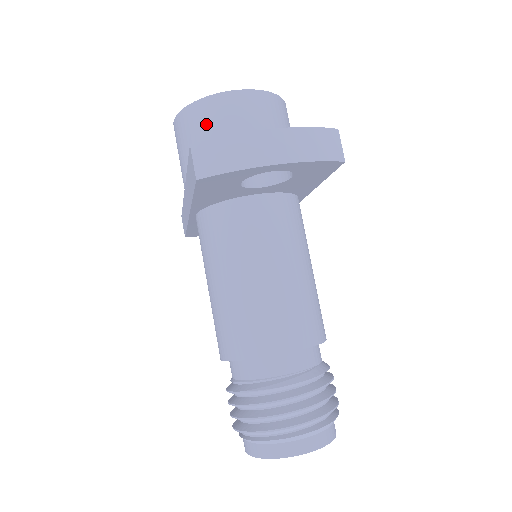
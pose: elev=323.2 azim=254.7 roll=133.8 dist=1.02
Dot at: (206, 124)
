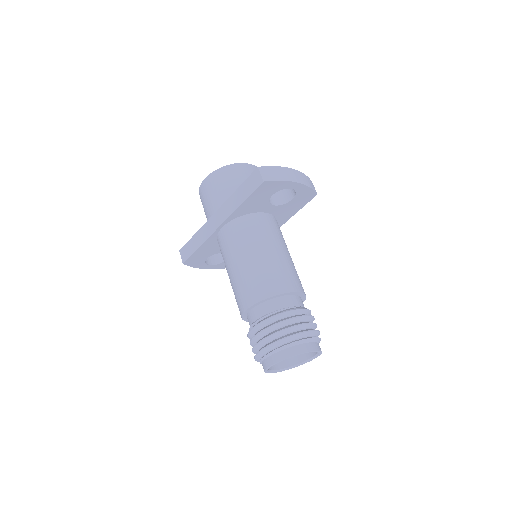
Dot at: (236, 176)
